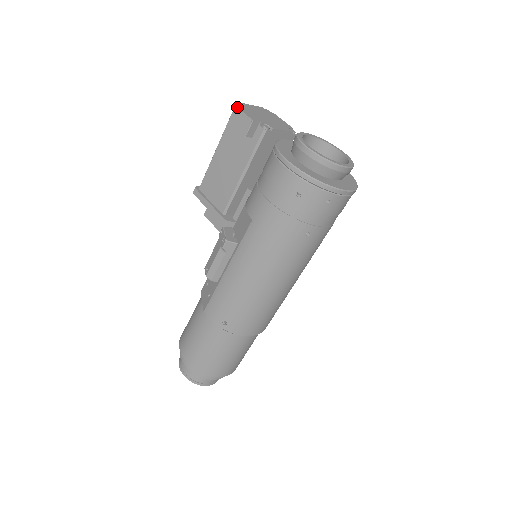
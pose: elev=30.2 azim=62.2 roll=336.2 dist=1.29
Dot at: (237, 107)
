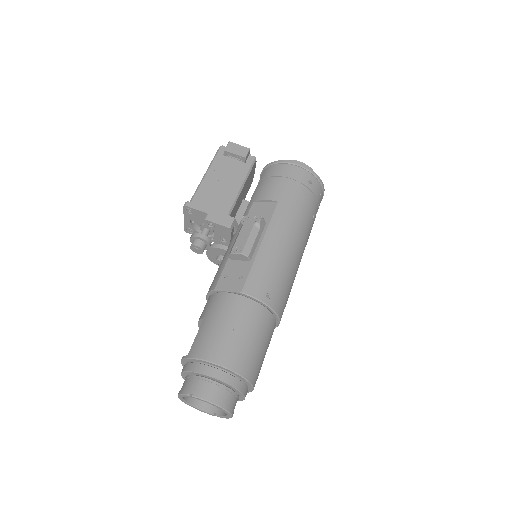
Dot at: (231, 142)
